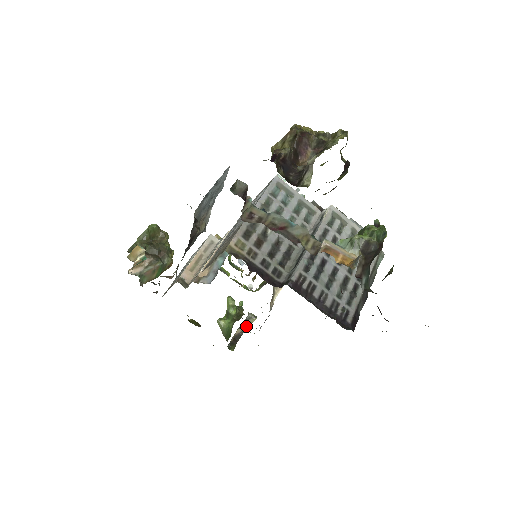
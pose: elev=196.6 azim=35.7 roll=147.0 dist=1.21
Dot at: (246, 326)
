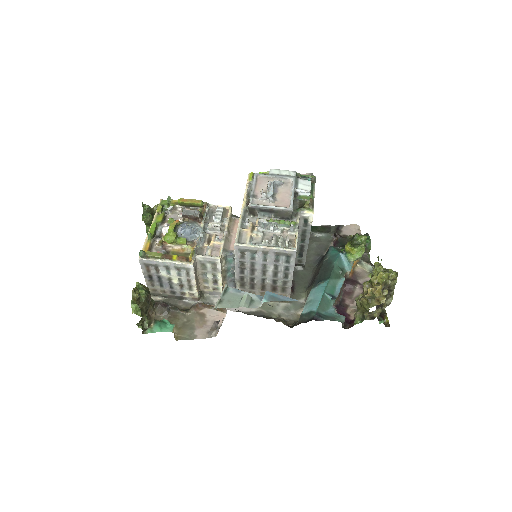
Dot at: occluded
